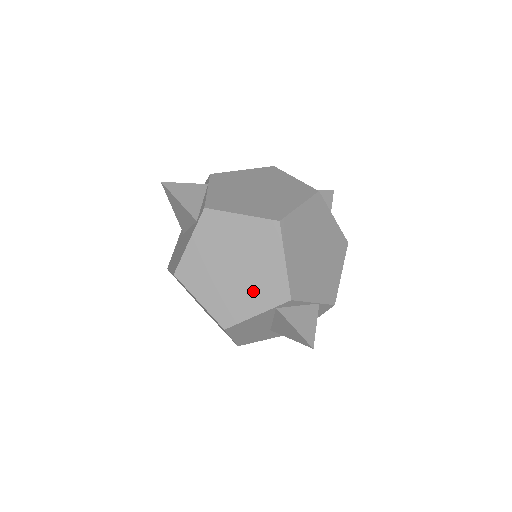
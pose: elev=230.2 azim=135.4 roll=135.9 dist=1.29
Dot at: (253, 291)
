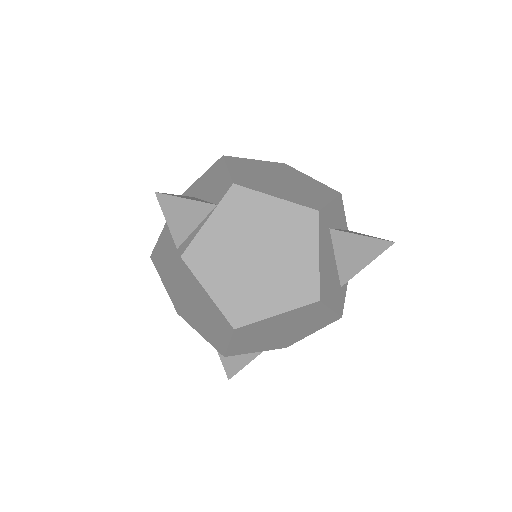
Dot at: (201, 326)
